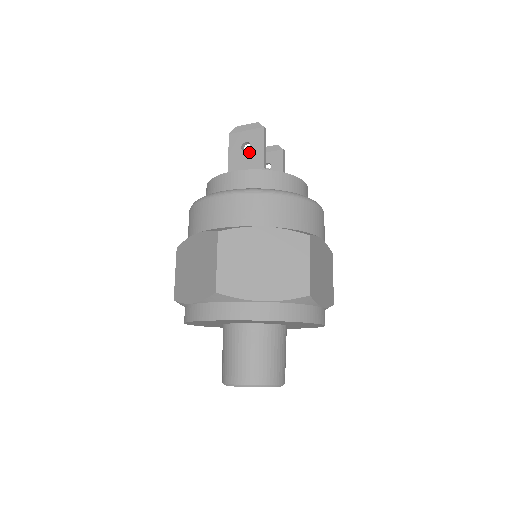
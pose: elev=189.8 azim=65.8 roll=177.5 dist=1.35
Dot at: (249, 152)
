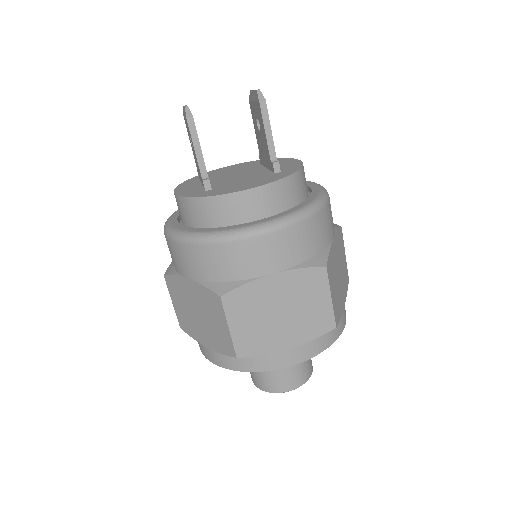
Dot at: (193, 150)
